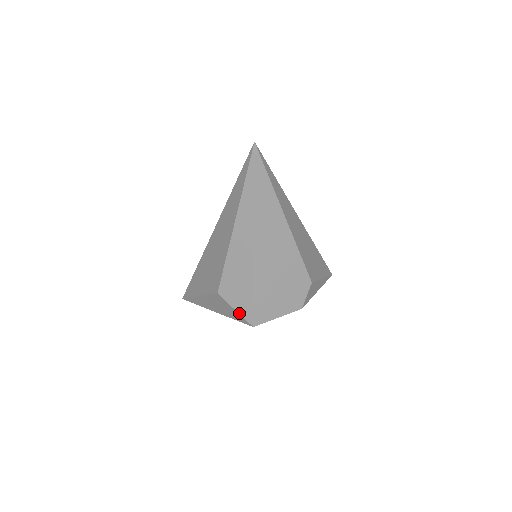
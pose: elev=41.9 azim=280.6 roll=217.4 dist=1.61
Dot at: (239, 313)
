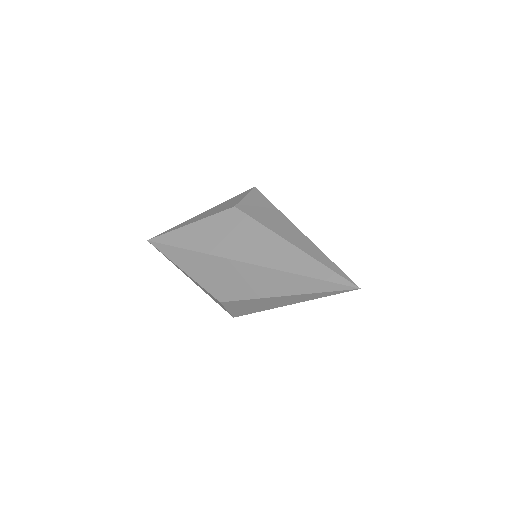
Dot at: (229, 312)
